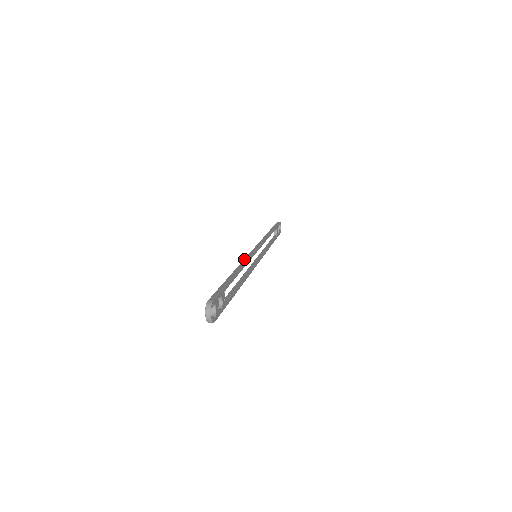
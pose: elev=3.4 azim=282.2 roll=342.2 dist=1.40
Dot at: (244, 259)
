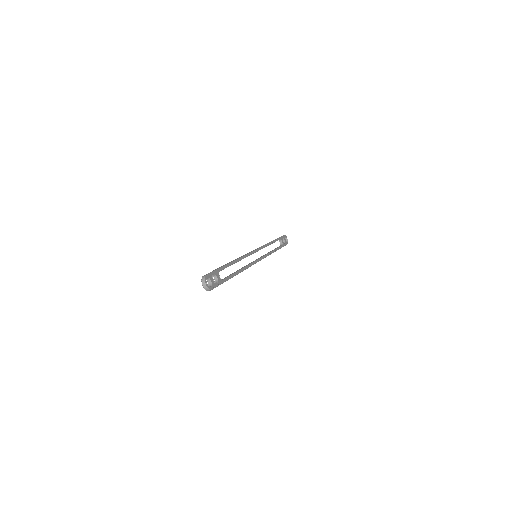
Dot at: (241, 256)
